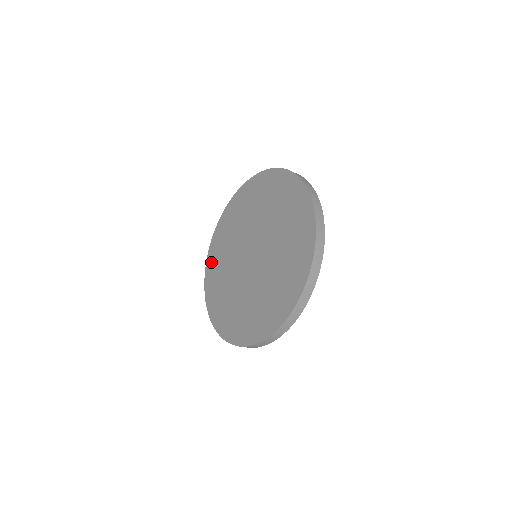
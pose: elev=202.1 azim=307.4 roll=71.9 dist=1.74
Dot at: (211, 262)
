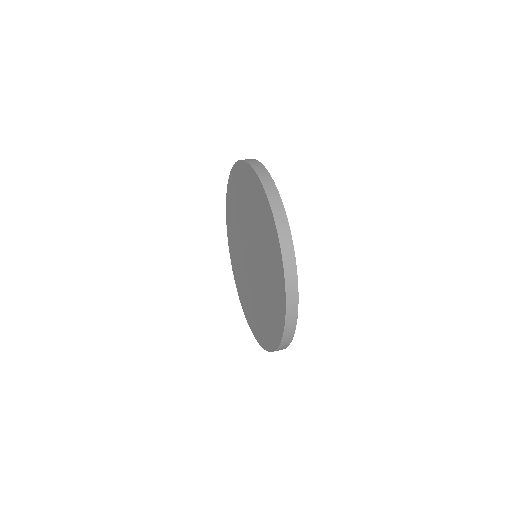
Dot at: (235, 178)
